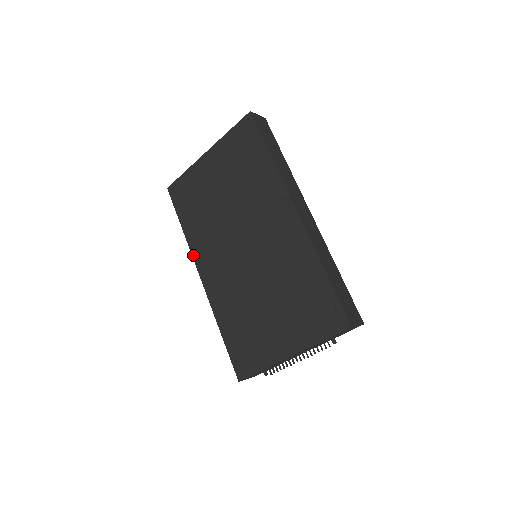
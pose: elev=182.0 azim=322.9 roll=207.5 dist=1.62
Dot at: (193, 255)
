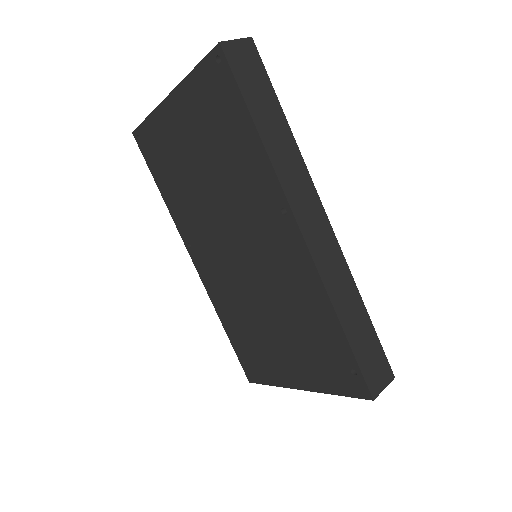
Dot at: (180, 233)
